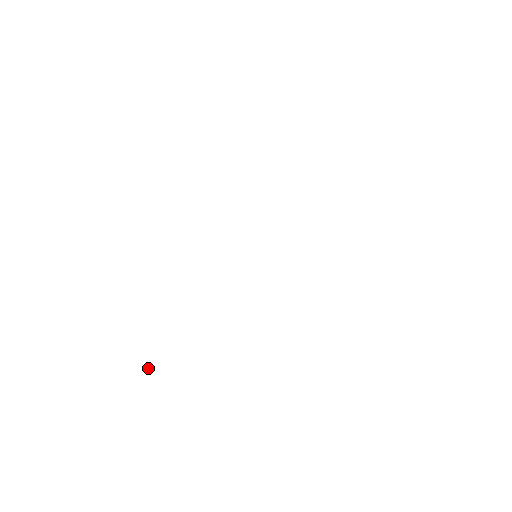
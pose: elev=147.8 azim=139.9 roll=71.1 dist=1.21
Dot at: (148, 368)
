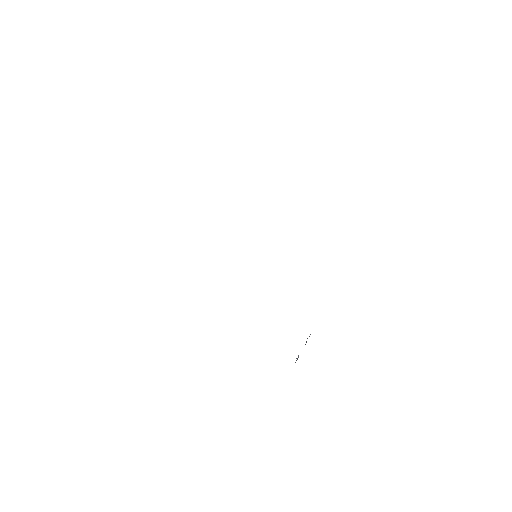
Dot at: (298, 357)
